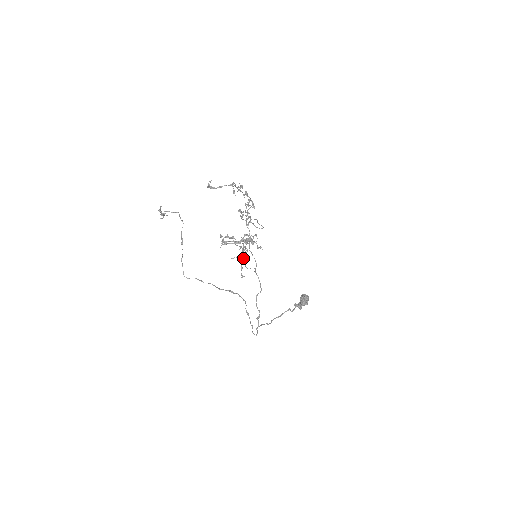
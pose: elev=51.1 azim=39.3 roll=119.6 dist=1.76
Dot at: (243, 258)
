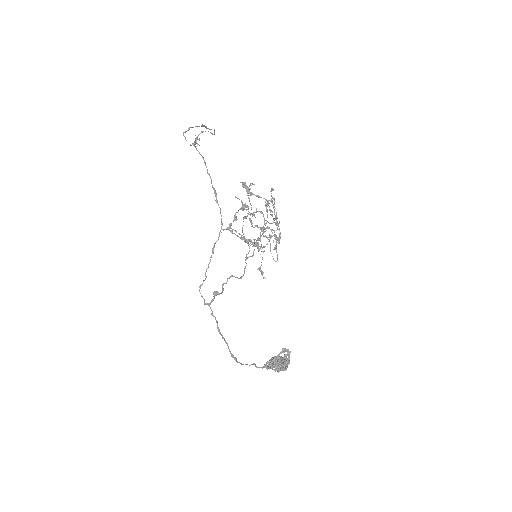
Dot at: (246, 217)
